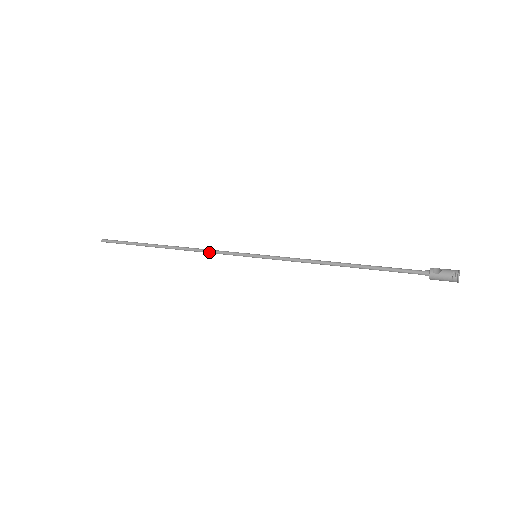
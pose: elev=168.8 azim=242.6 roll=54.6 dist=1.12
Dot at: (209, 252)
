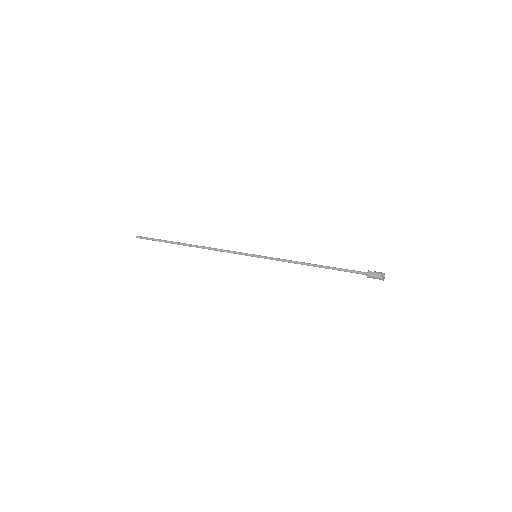
Dot at: (222, 250)
